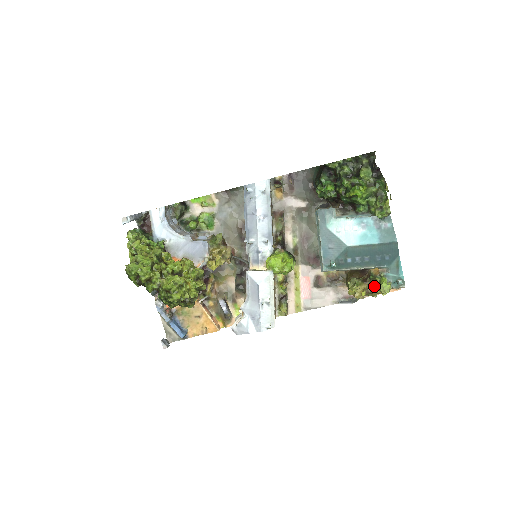
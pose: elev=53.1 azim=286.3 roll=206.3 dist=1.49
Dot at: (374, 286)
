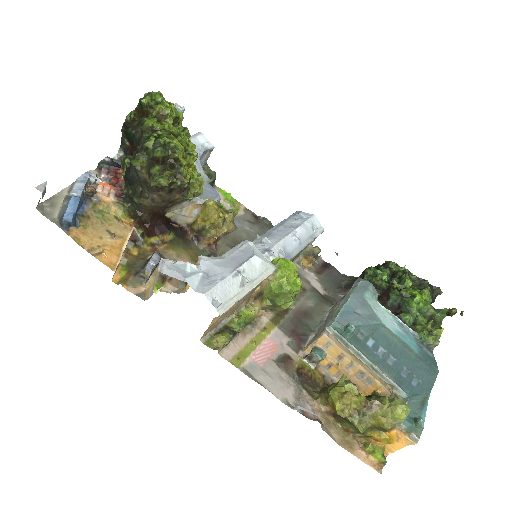
Dot at: (379, 402)
